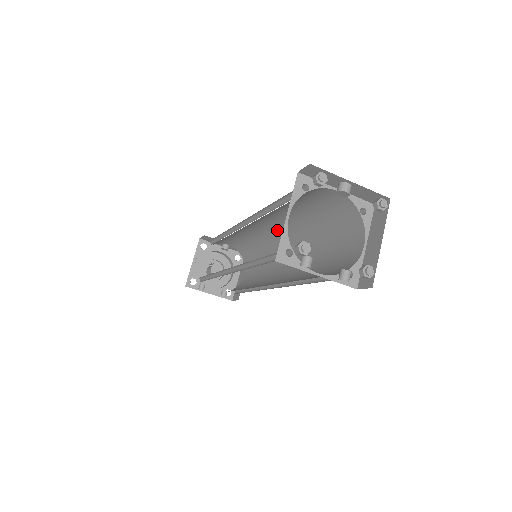
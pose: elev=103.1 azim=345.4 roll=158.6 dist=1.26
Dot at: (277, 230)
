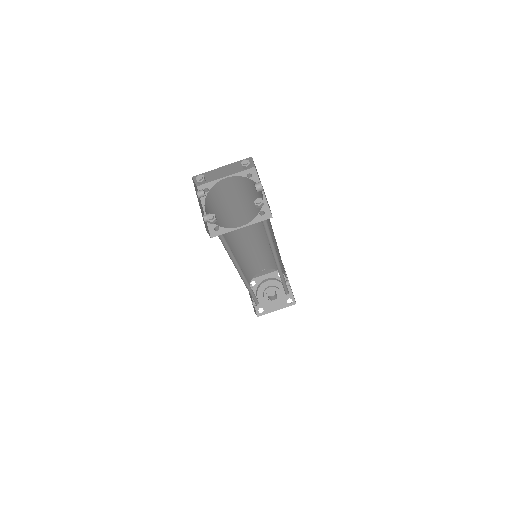
Dot at: occluded
